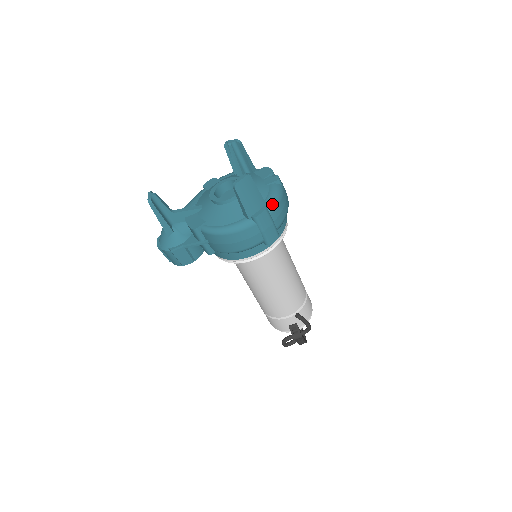
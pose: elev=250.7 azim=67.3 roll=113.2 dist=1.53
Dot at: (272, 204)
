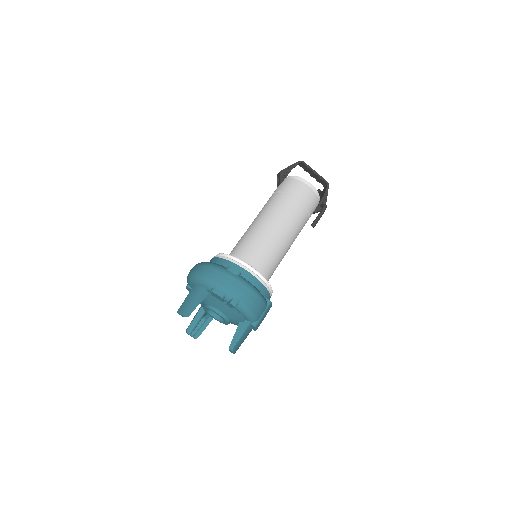
Dot at: (253, 319)
